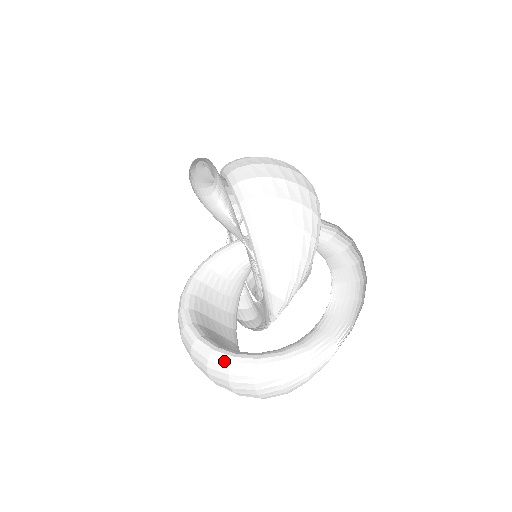
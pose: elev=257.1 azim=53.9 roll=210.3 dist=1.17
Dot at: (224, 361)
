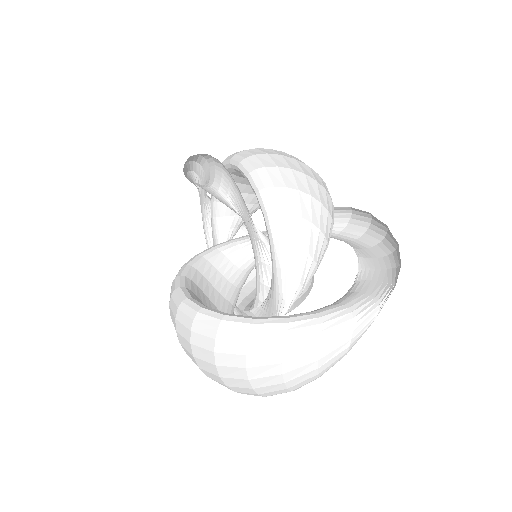
Dot at: (241, 325)
